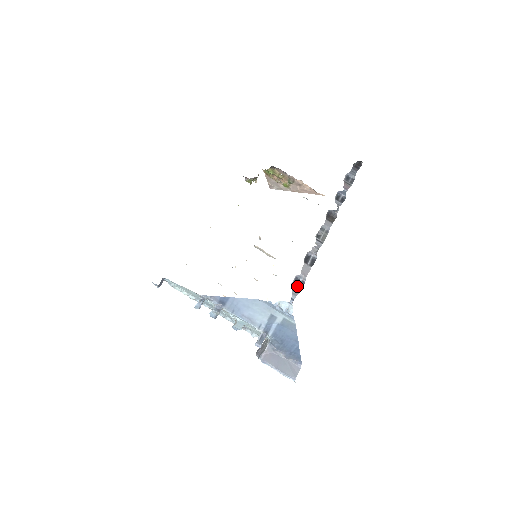
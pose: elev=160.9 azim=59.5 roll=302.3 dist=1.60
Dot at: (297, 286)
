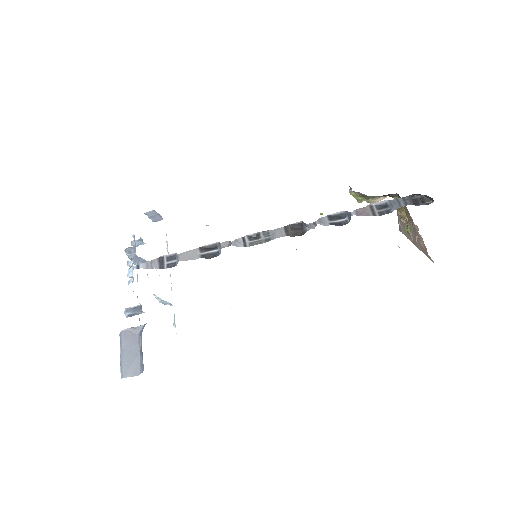
Dot at: (163, 262)
